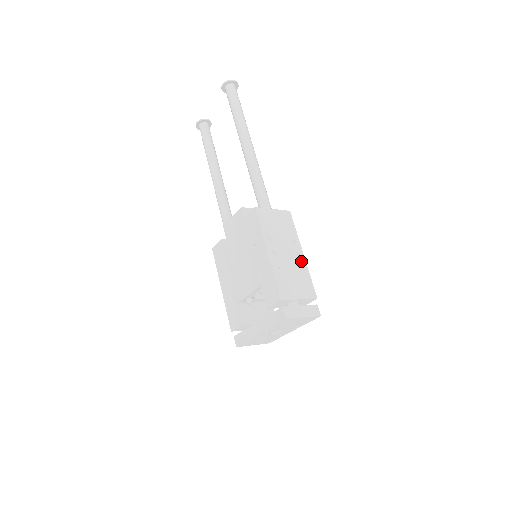
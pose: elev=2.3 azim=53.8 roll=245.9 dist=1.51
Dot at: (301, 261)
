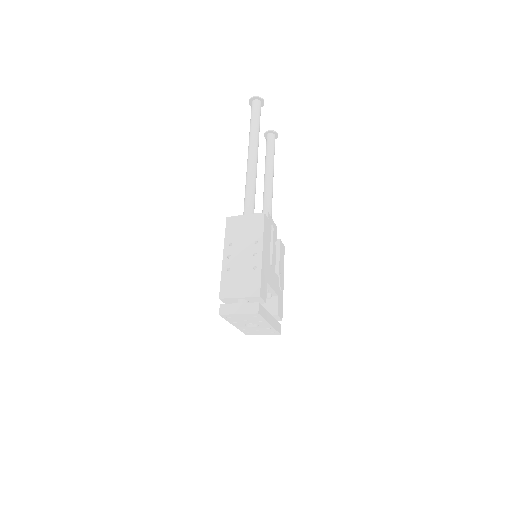
Dot at: (256, 261)
